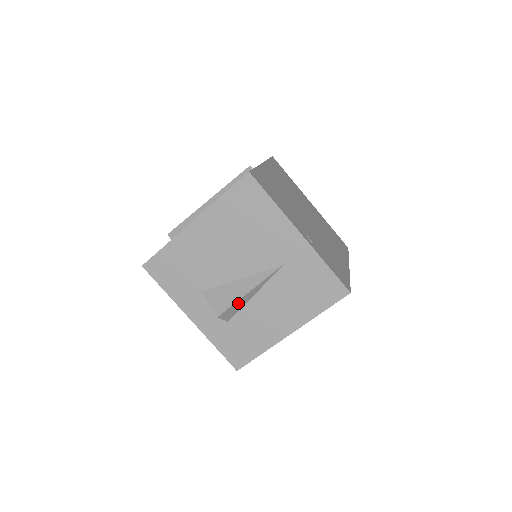
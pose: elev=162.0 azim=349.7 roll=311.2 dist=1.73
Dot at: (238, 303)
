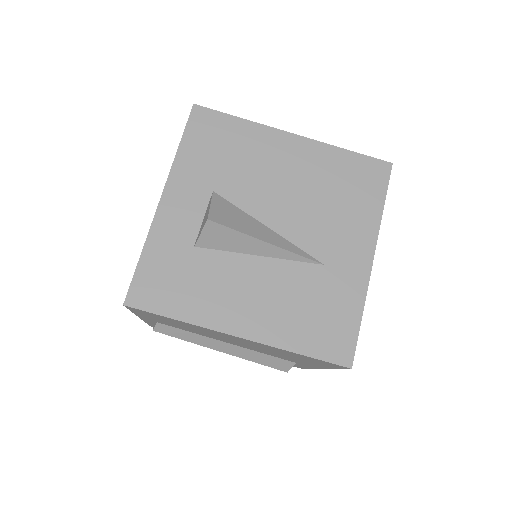
Dot at: (240, 238)
